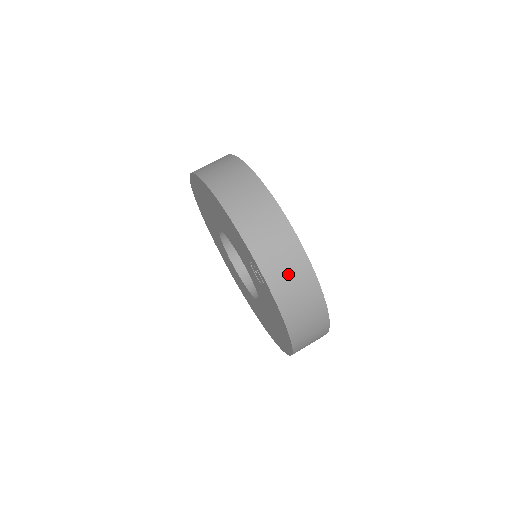
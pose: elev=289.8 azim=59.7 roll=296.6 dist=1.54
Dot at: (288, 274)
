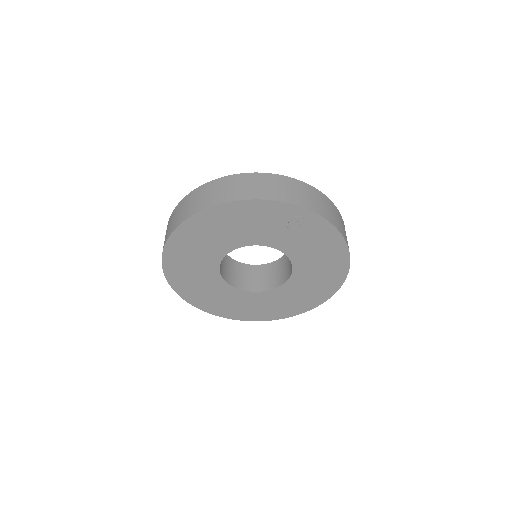
Dot at: (314, 200)
